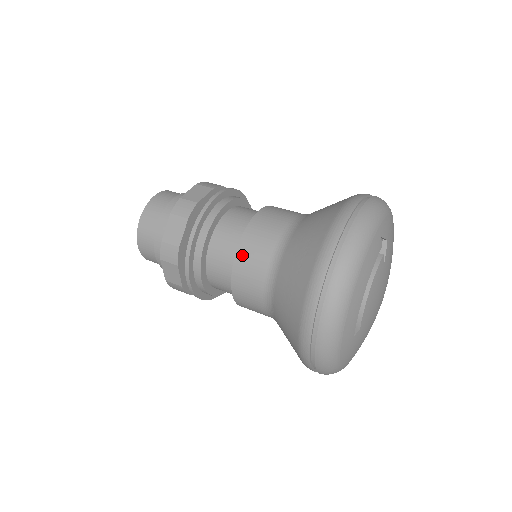
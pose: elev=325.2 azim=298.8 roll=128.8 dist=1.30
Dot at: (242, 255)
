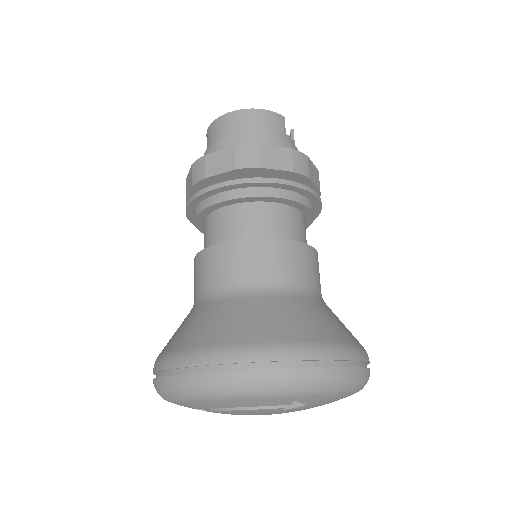
Dot at: (222, 251)
